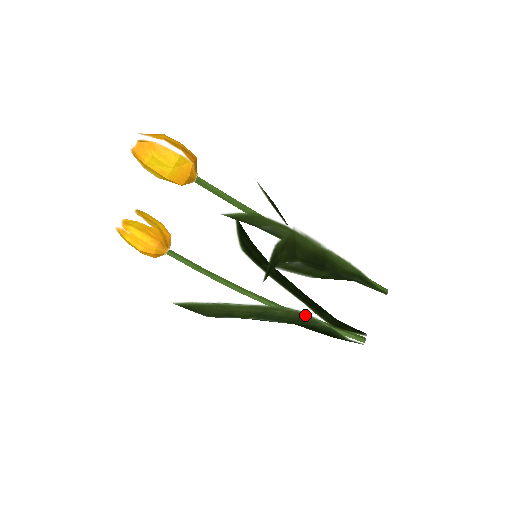
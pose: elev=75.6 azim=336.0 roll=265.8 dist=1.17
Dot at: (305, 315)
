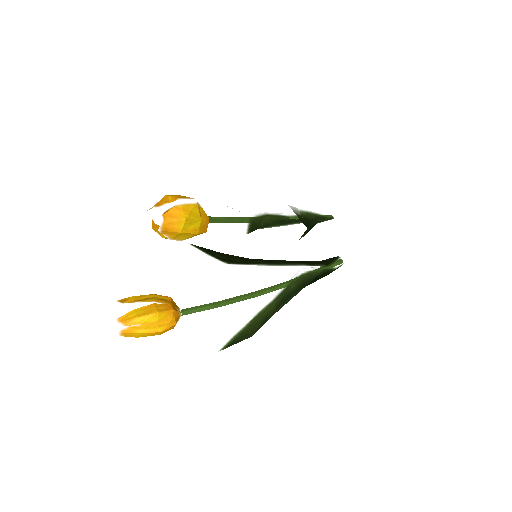
Dot at: (307, 274)
